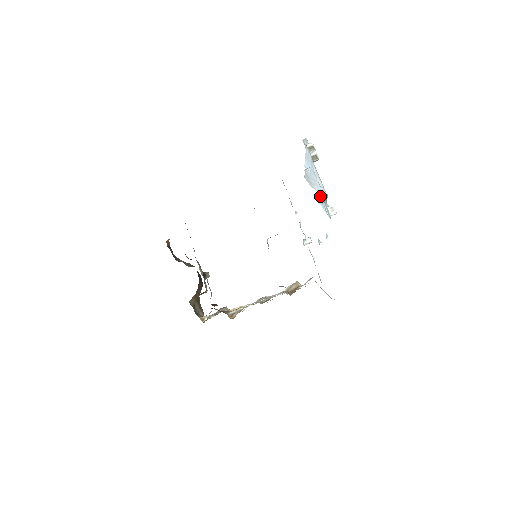
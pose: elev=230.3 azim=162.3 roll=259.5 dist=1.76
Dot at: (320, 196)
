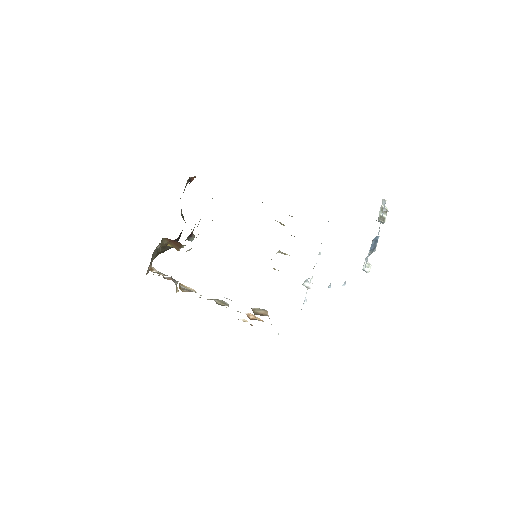
Dot at: (374, 242)
